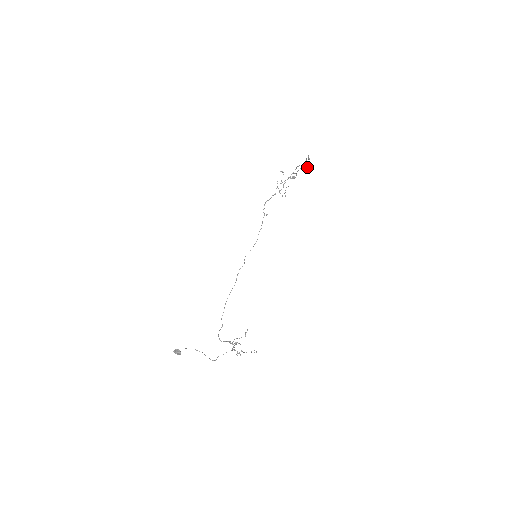
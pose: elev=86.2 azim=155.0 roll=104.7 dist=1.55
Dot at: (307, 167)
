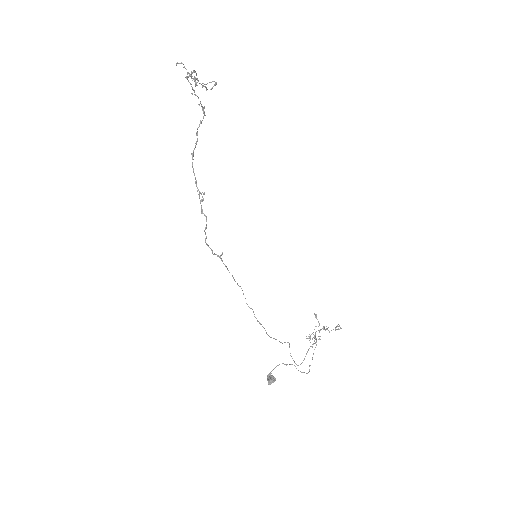
Dot at: occluded
